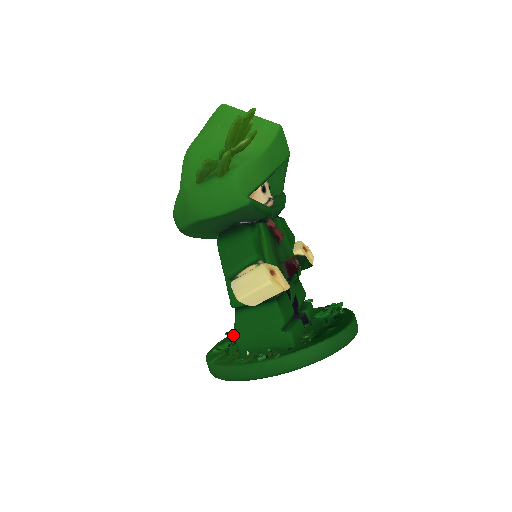
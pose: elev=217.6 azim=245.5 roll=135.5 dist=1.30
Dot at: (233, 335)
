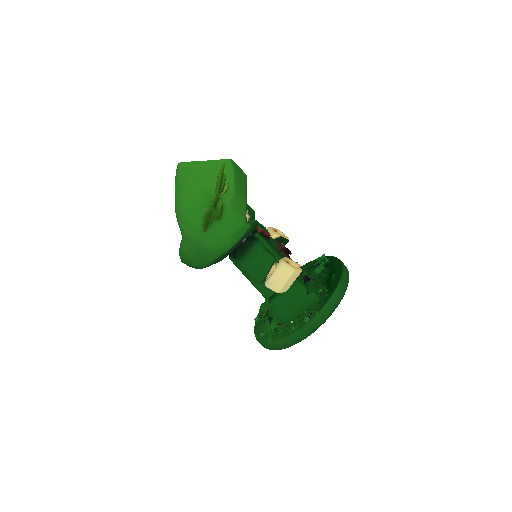
Dot at: (267, 317)
